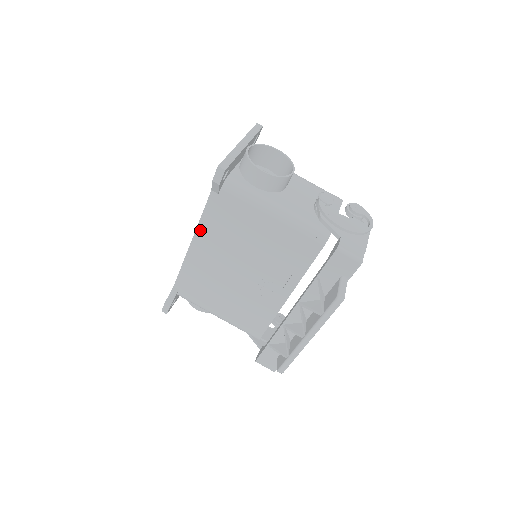
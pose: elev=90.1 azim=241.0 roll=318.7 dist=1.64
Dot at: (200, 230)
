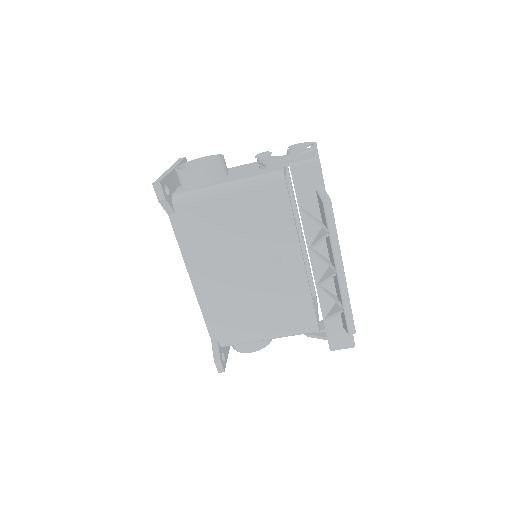
Dot at: (188, 261)
